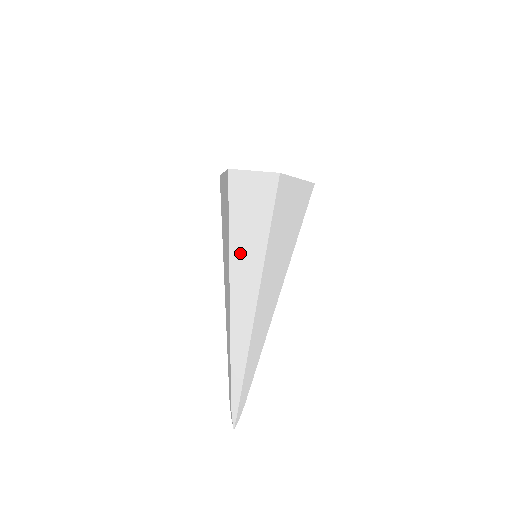
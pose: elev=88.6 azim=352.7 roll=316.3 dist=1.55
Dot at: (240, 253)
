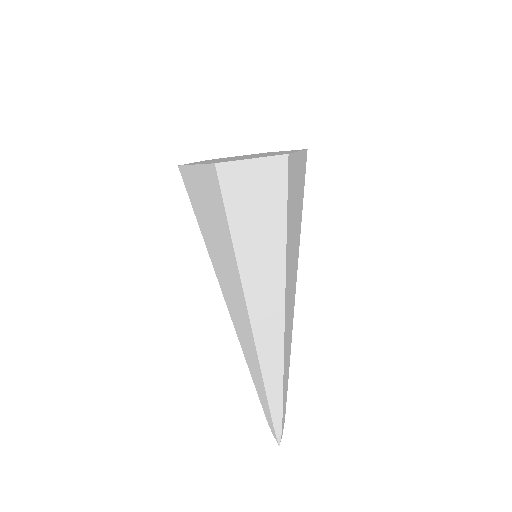
Dot at: (219, 263)
